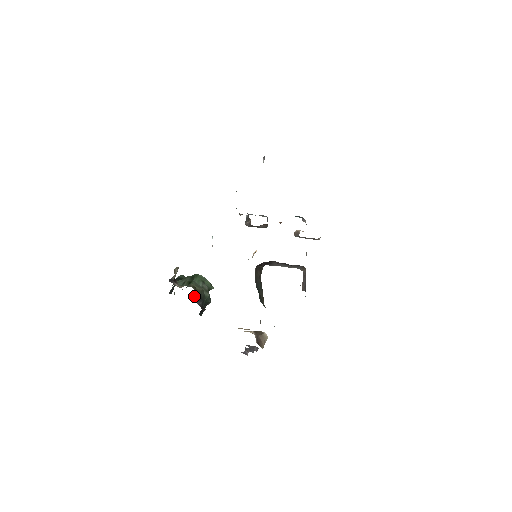
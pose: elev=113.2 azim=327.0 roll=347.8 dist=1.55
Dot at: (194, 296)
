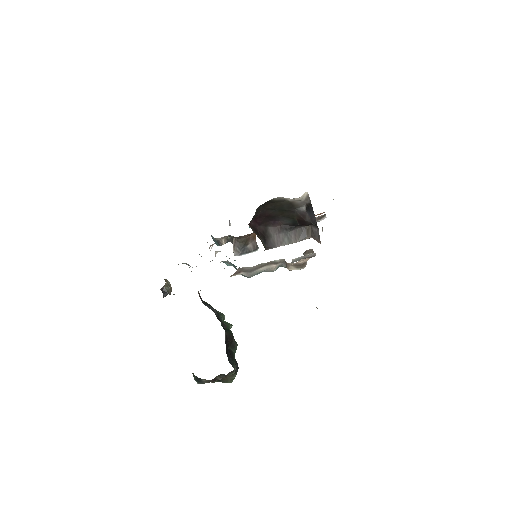
Dot at: (198, 293)
